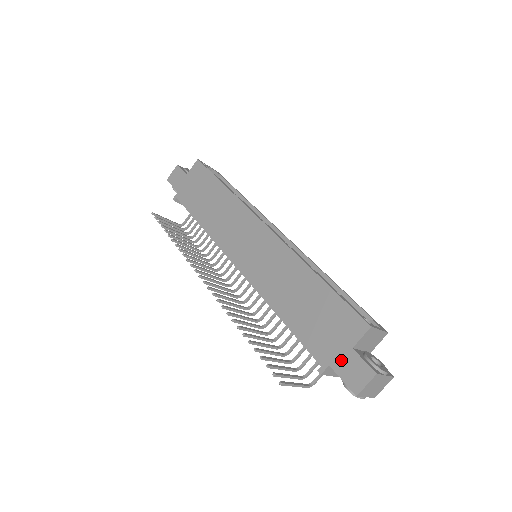
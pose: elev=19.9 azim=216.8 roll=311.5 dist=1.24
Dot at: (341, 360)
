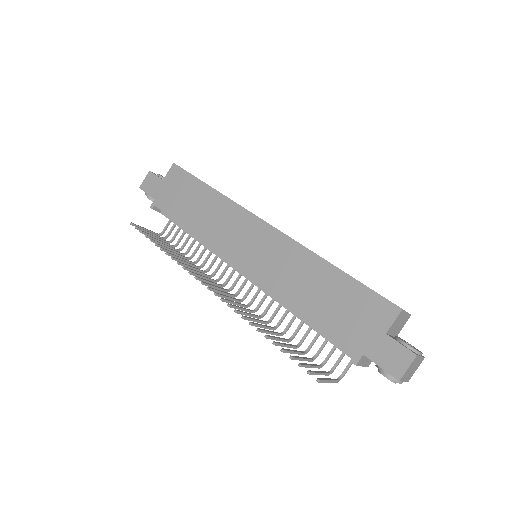
Dot at: (376, 347)
